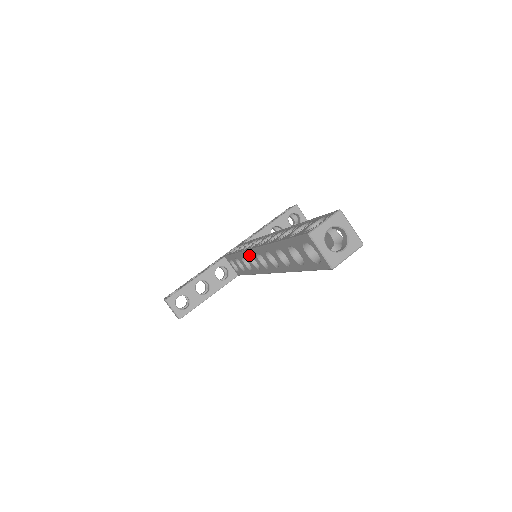
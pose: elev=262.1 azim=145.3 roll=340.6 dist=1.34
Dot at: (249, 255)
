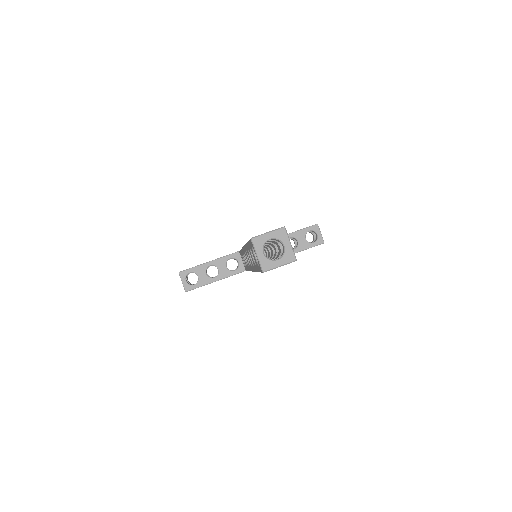
Dot at: occluded
